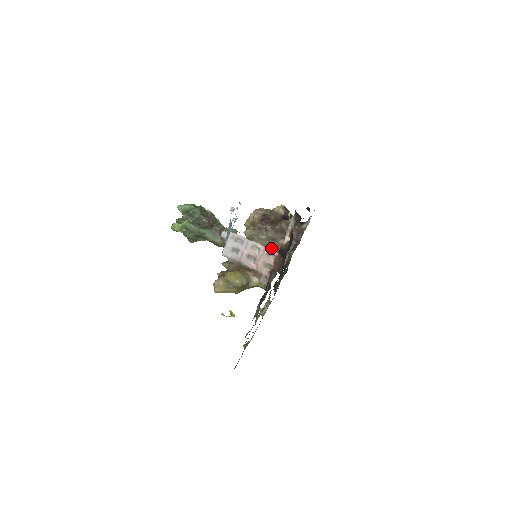
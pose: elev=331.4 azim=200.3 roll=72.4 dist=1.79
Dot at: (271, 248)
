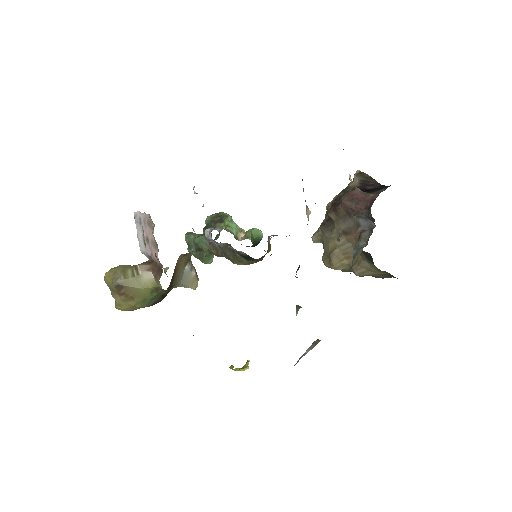
Dot at: occluded
